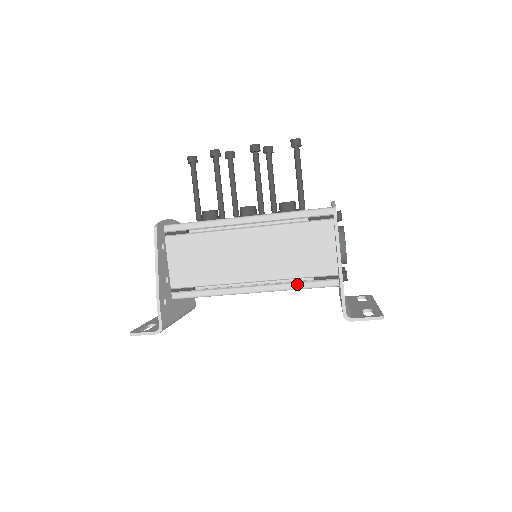
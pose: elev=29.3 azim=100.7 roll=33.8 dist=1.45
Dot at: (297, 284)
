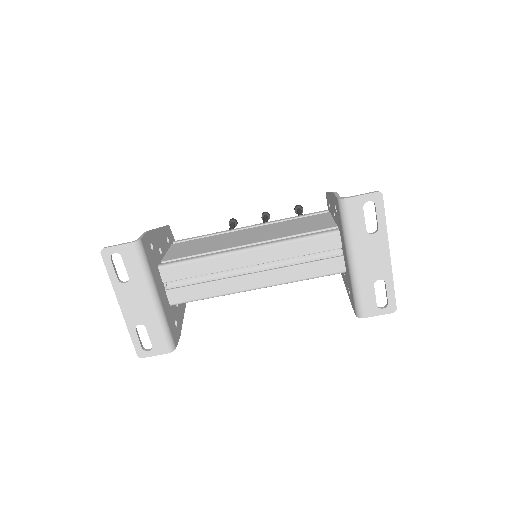
Dot at: (294, 237)
